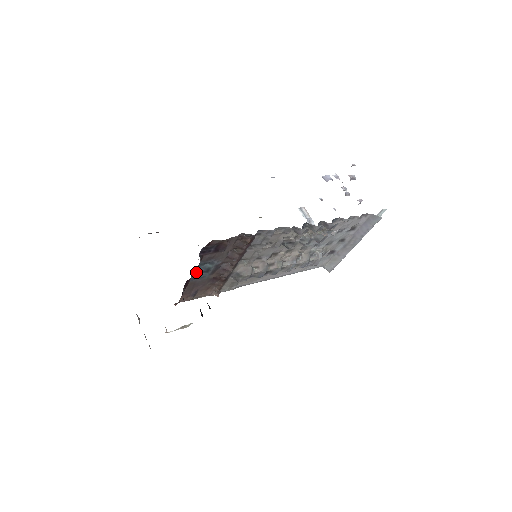
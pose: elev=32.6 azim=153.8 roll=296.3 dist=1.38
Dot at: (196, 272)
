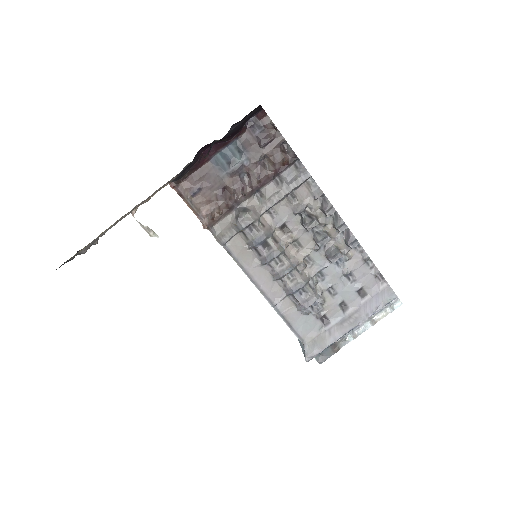
Dot at: (224, 152)
